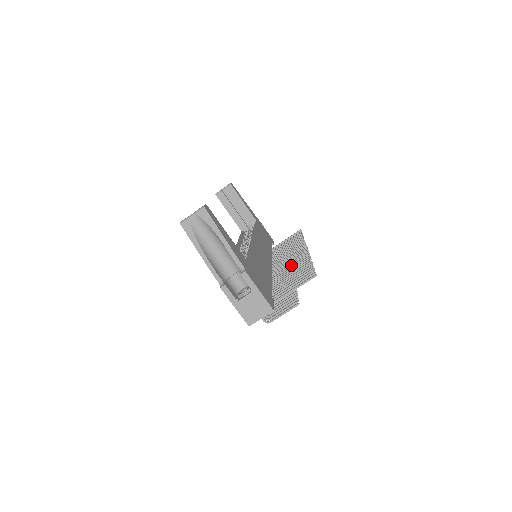
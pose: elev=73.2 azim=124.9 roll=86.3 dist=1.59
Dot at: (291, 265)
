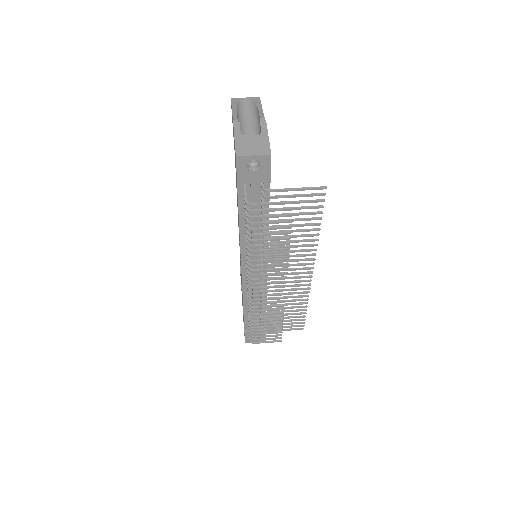
Dot at: (292, 250)
